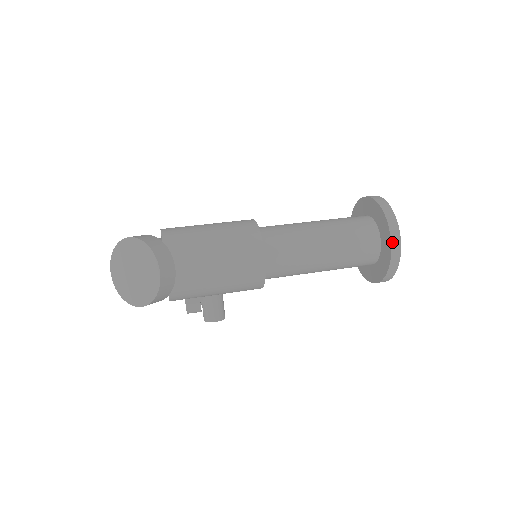
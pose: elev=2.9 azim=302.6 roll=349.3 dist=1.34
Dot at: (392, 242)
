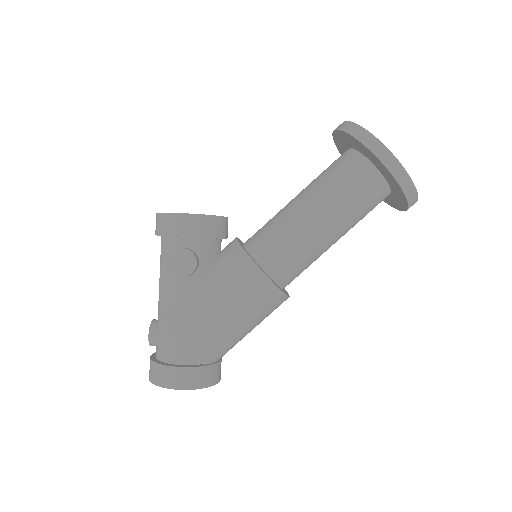
Dot at: (406, 210)
